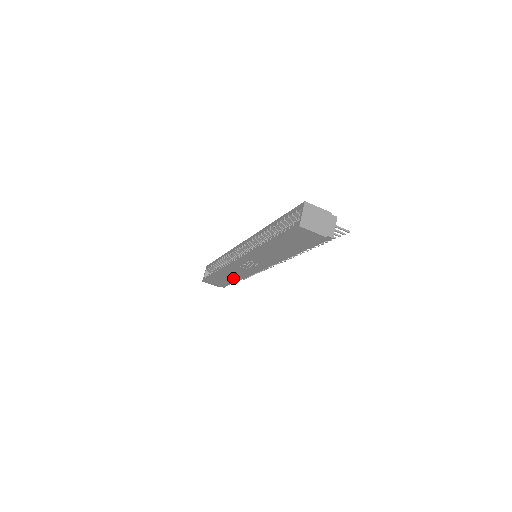
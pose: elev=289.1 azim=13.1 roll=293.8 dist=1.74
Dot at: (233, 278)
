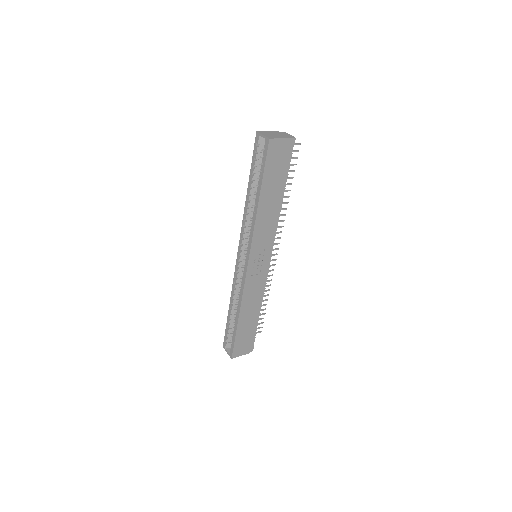
Dot at: (254, 313)
